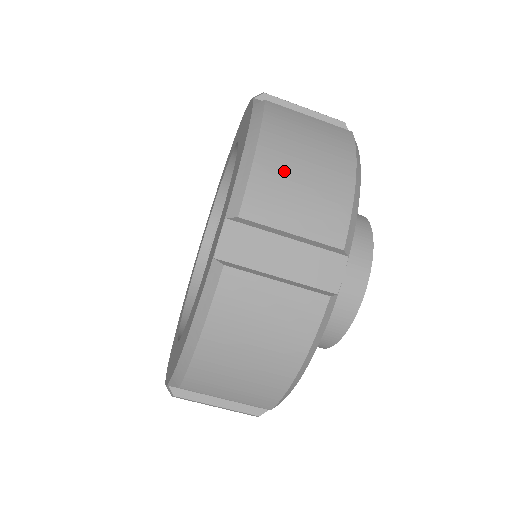
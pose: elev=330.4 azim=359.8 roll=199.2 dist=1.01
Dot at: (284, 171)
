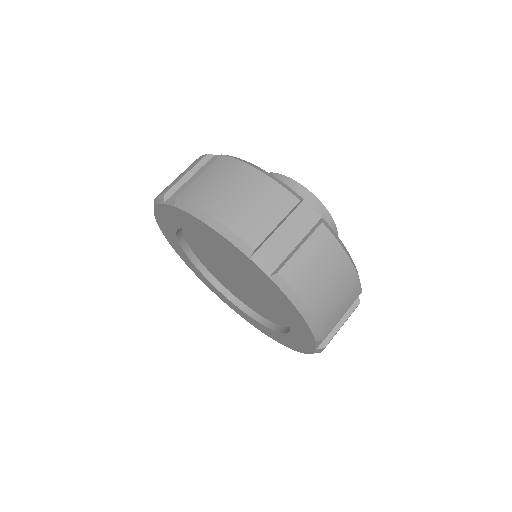
Dot at: (237, 210)
